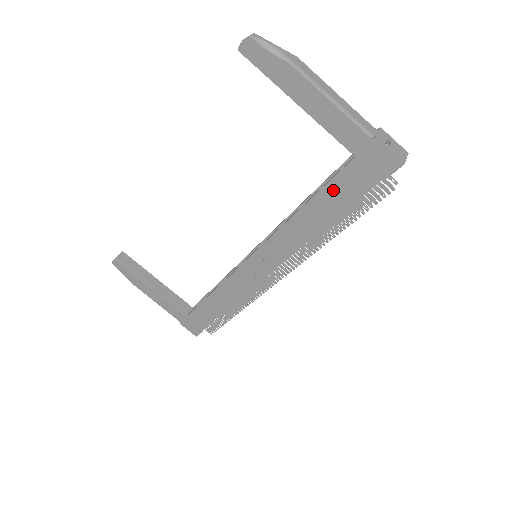
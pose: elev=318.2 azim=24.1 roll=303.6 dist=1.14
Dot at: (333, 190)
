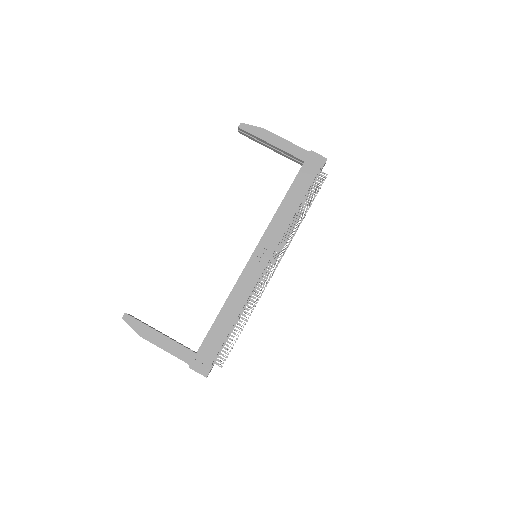
Dot at: (298, 183)
